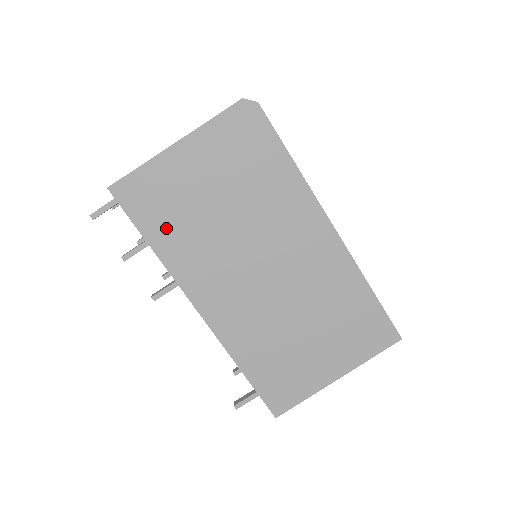
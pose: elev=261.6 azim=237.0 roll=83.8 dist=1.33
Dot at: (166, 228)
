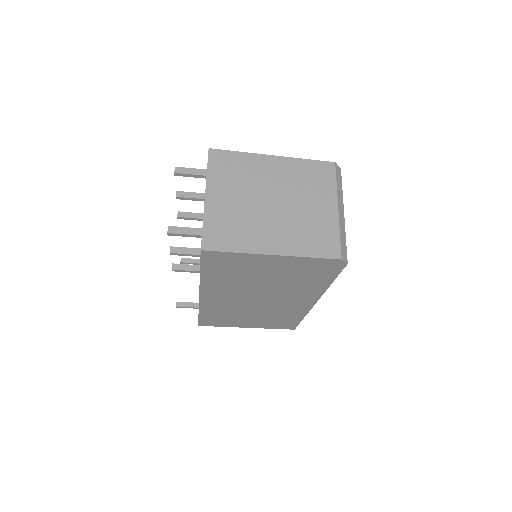
Dot at: (220, 273)
